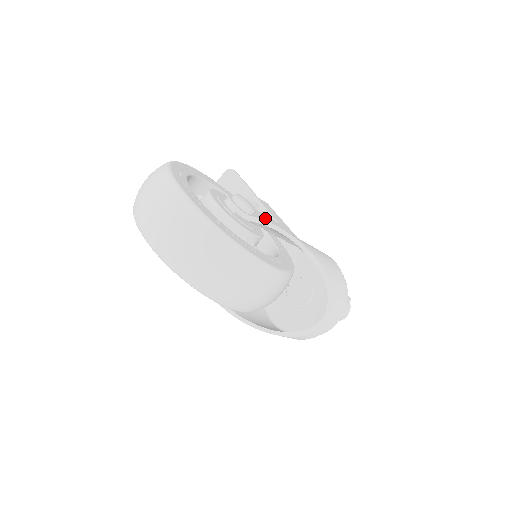
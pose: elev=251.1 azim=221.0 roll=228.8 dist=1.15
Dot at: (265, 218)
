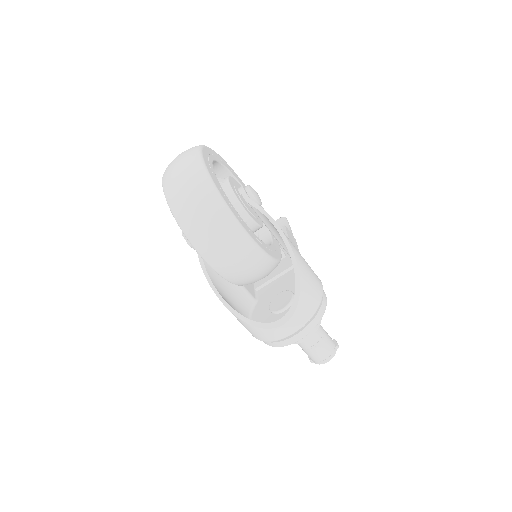
Dot at: occluded
